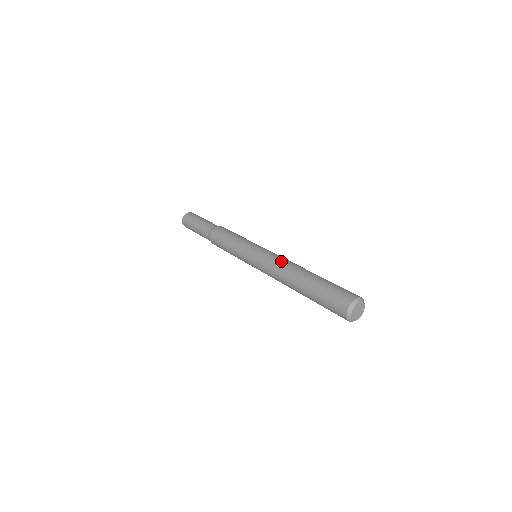
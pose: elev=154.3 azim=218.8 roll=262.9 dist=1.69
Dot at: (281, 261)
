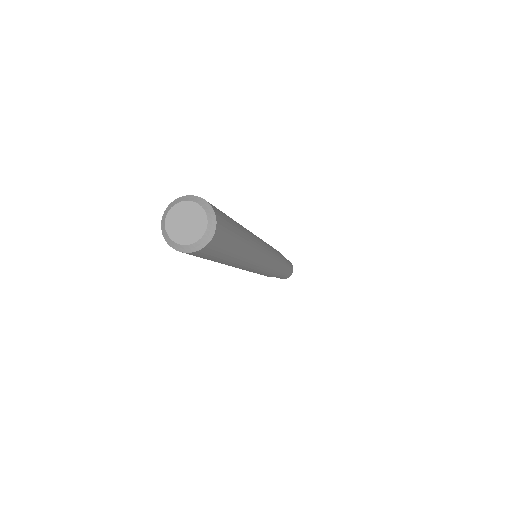
Dot at: occluded
